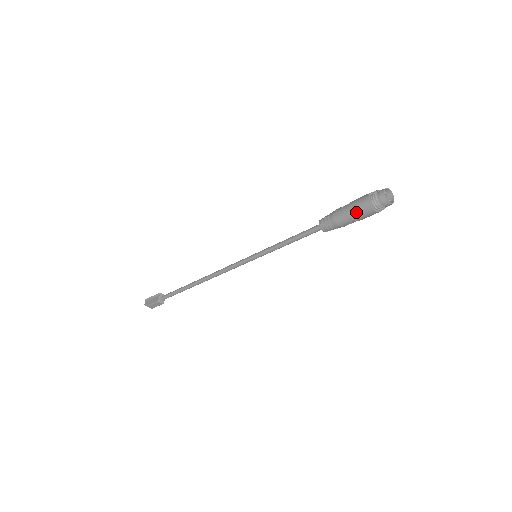
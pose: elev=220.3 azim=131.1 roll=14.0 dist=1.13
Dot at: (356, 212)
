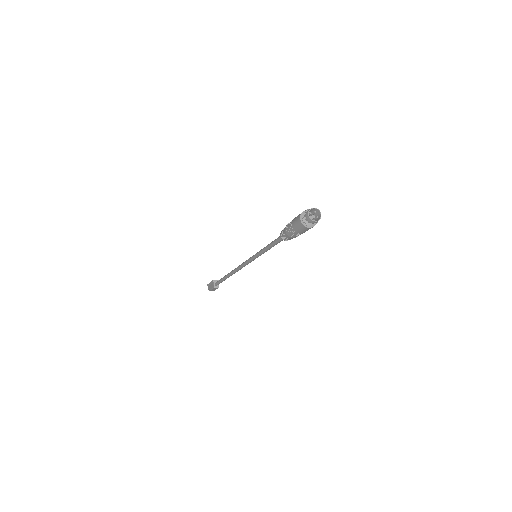
Dot at: (297, 230)
